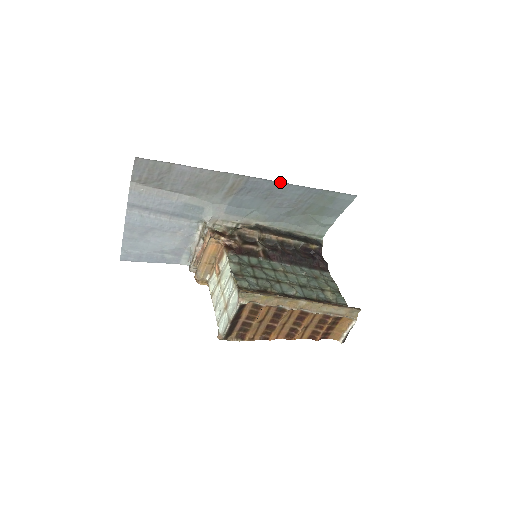
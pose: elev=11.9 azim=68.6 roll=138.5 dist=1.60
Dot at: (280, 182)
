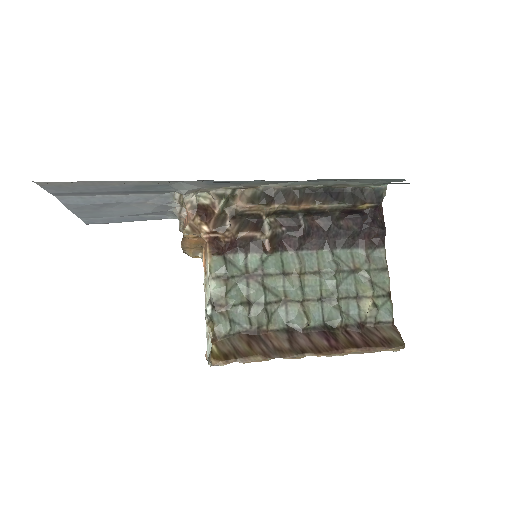
Dot at: occluded
